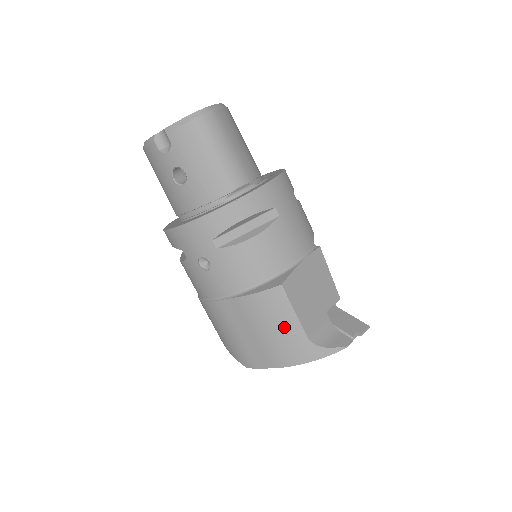
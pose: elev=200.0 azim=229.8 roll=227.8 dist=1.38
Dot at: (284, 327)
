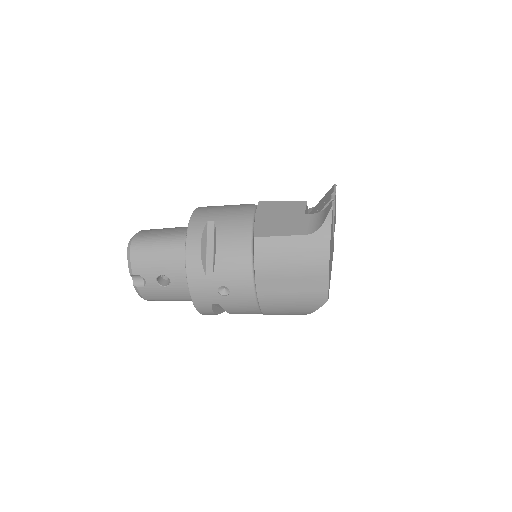
Dot at: (290, 250)
